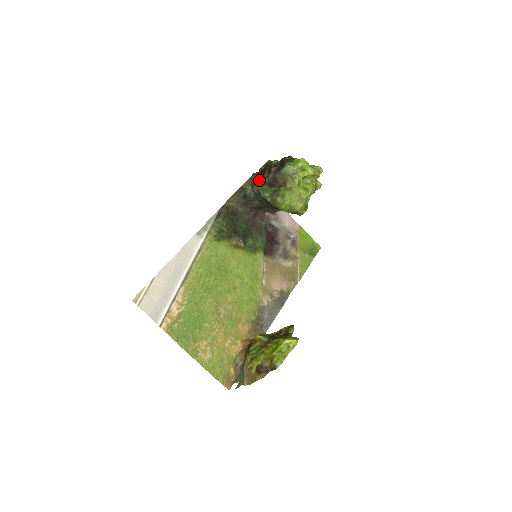
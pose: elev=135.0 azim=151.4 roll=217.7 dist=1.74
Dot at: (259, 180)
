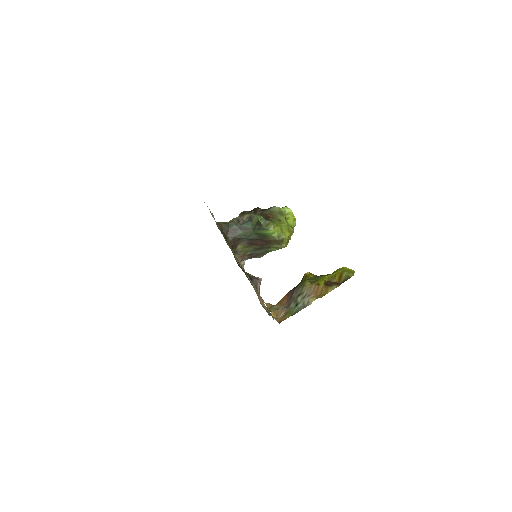
Dot at: (249, 212)
